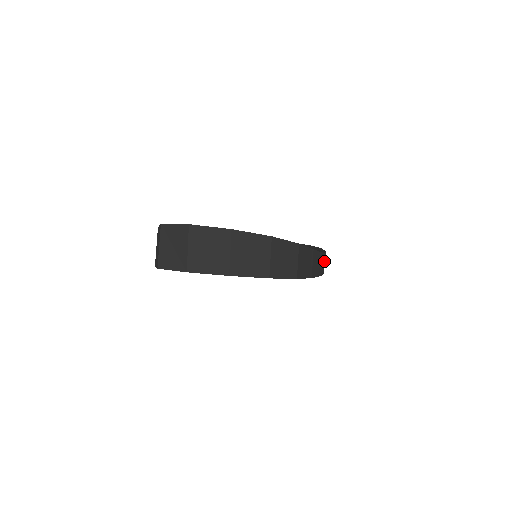
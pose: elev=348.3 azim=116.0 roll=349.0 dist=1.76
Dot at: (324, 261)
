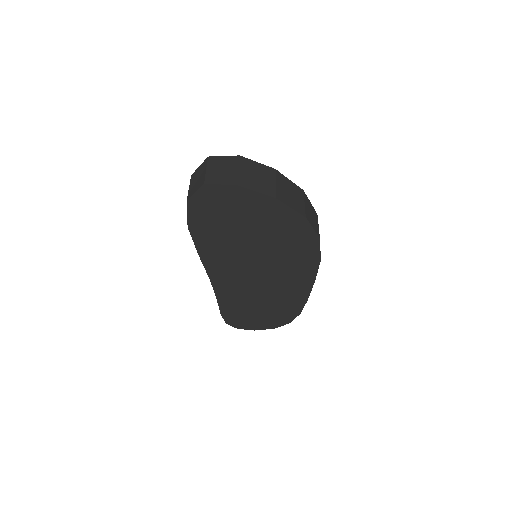
Dot at: occluded
